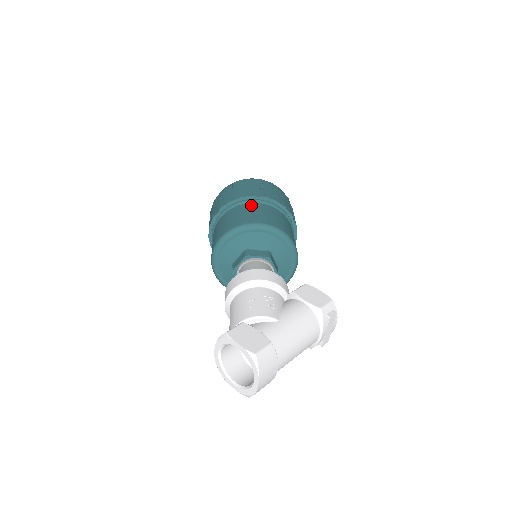
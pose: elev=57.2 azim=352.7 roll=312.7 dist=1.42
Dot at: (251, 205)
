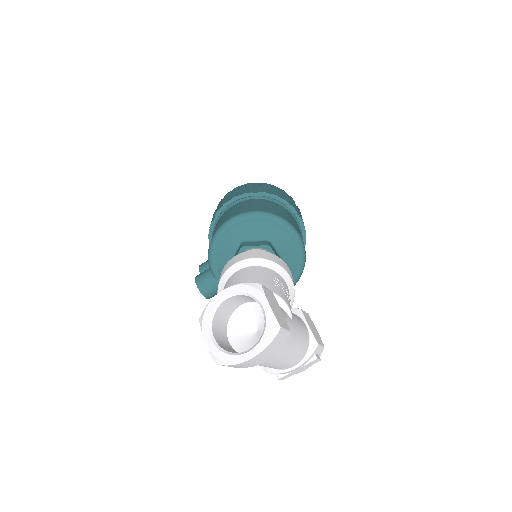
Dot at: (291, 214)
